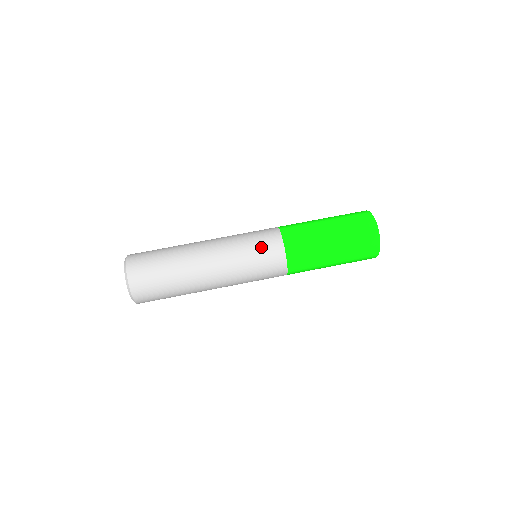
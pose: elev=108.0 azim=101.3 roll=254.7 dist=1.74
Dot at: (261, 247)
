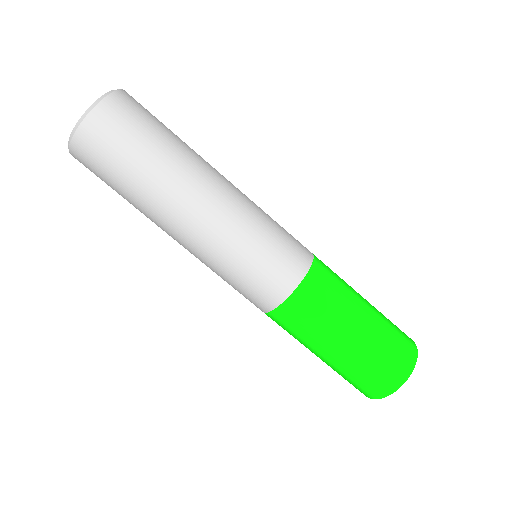
Dot at: (245, 288)
